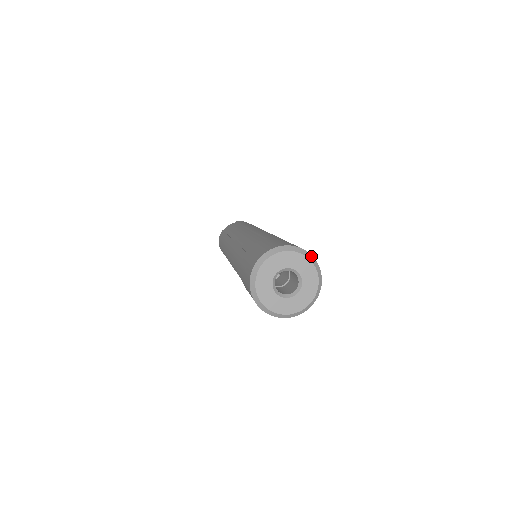
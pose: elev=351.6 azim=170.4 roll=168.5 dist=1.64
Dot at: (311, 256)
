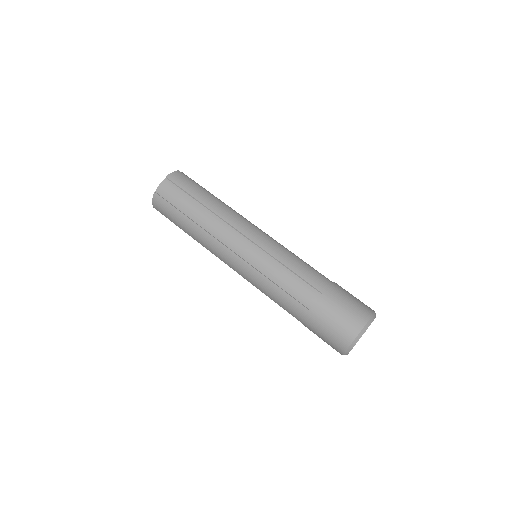
Dot at: (375, 313)
